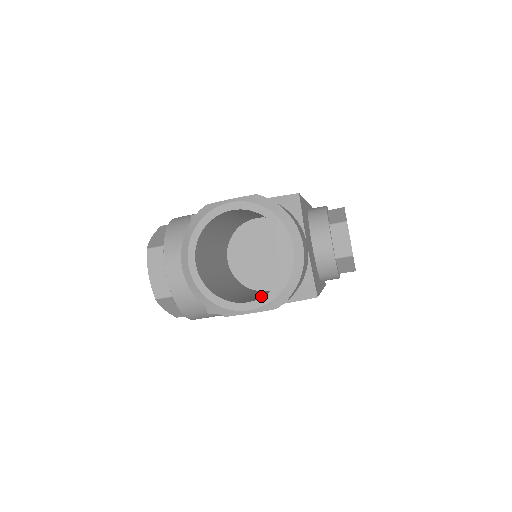
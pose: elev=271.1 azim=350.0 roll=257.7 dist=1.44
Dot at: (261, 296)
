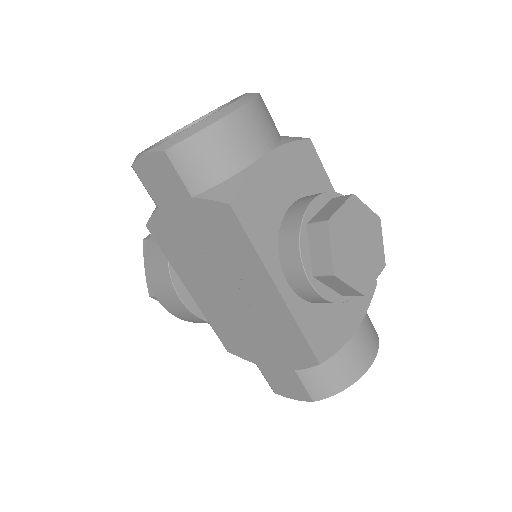
Dot at: occluded
